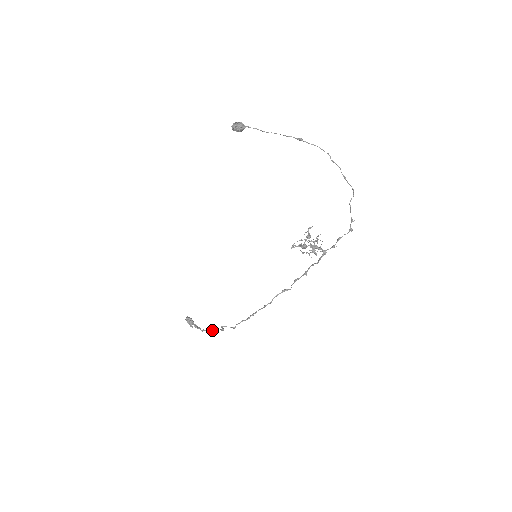
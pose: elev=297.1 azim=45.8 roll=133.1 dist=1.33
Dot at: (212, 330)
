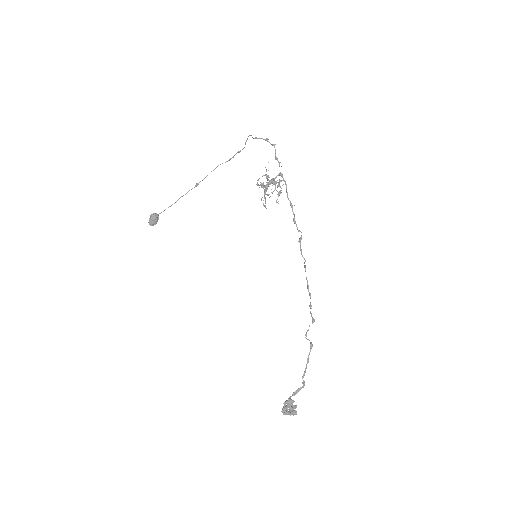
Dot at: (307, 362)
